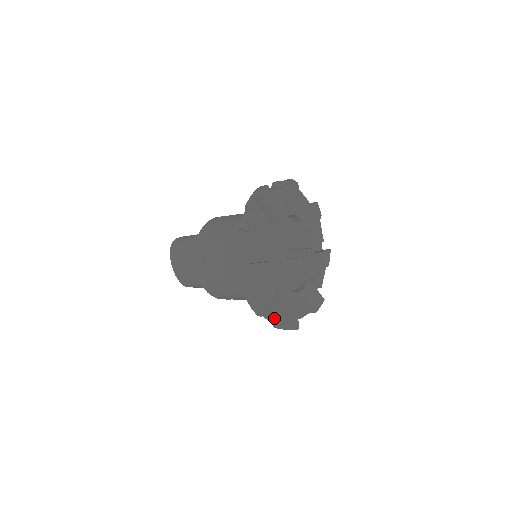
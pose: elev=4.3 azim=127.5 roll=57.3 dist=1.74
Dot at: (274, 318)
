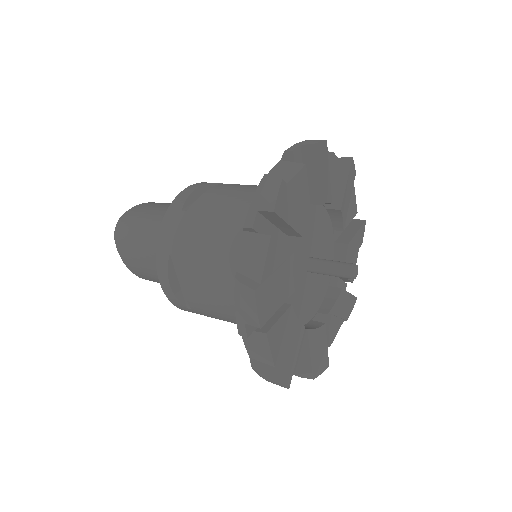
Dot at: occluded
